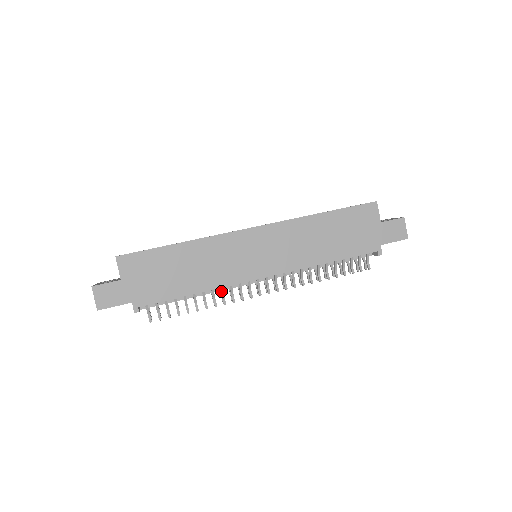
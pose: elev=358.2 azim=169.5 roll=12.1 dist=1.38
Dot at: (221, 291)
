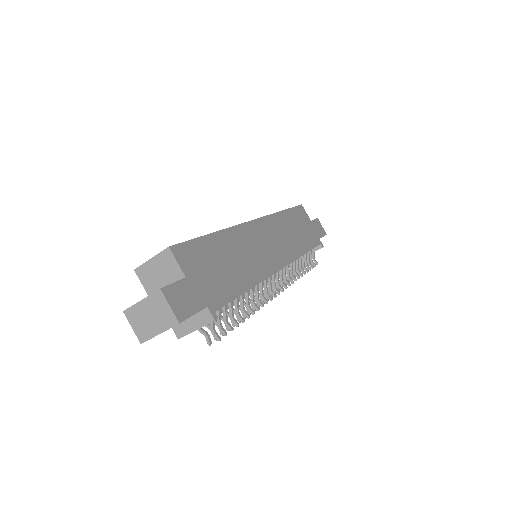
Dot at: (257, 290)
